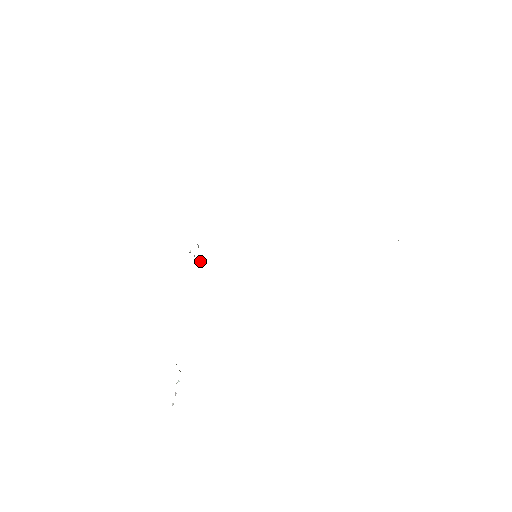
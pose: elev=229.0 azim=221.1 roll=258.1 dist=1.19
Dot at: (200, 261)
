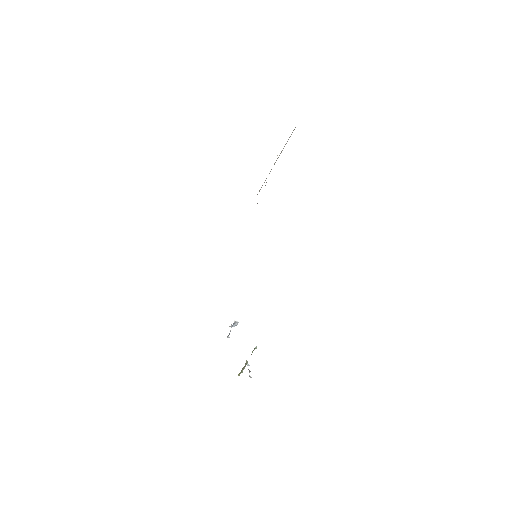
Dot at: (234, 321)
